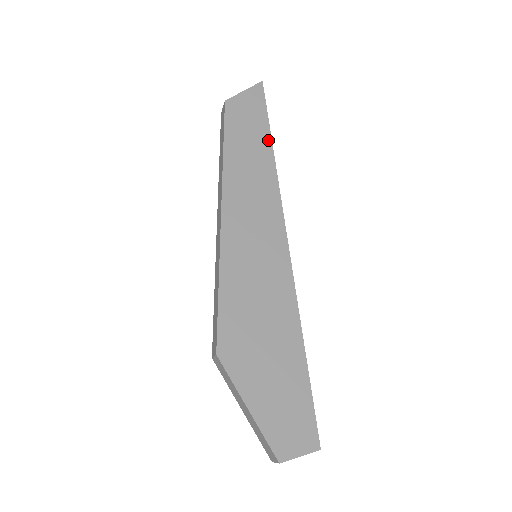
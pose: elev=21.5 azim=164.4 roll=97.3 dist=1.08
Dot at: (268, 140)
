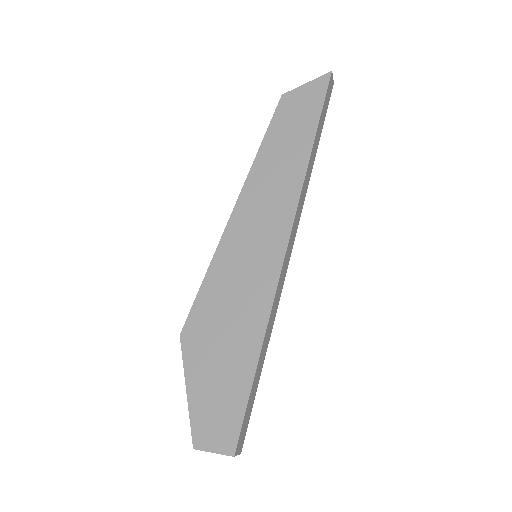
Dot at: (311, 138)
